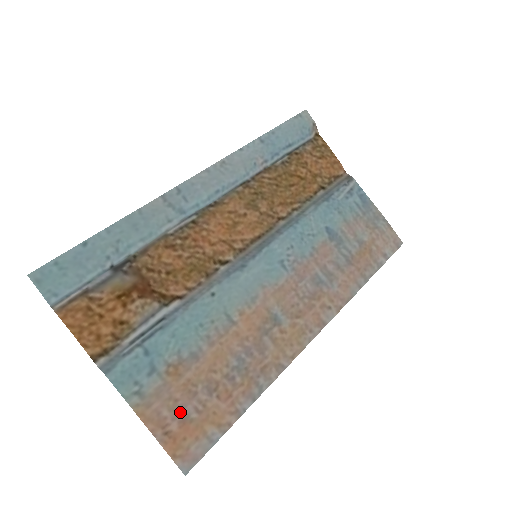
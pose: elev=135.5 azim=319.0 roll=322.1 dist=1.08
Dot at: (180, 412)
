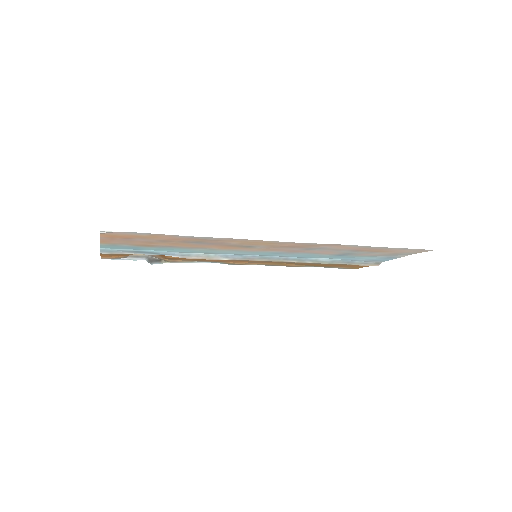
Dot at: (130, 240)
